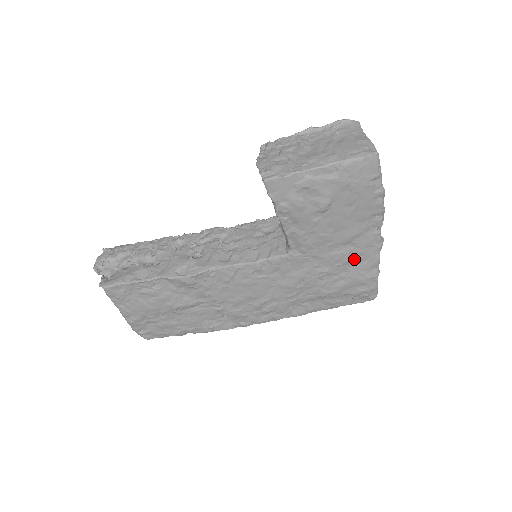
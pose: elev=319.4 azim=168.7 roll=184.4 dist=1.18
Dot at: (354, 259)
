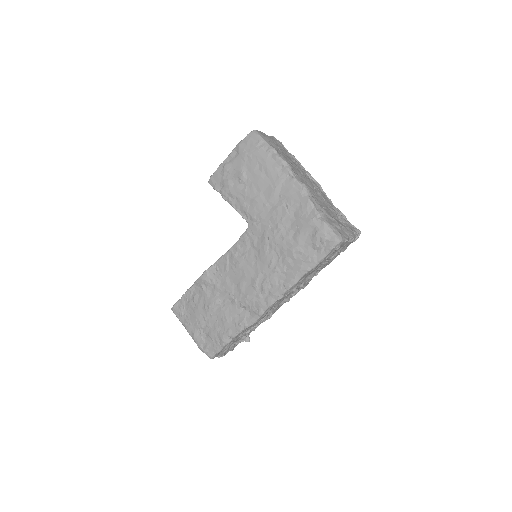
Dot at: (290, 208)
